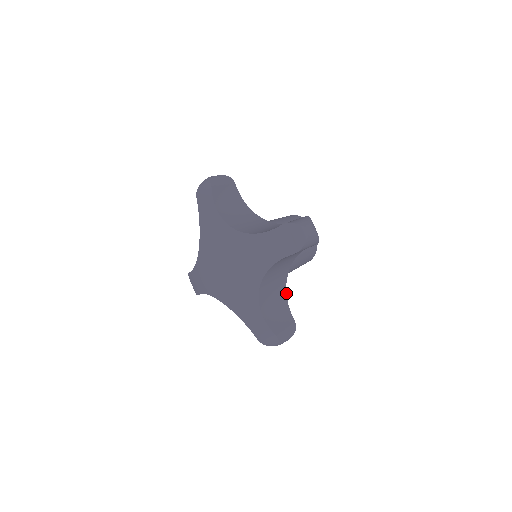
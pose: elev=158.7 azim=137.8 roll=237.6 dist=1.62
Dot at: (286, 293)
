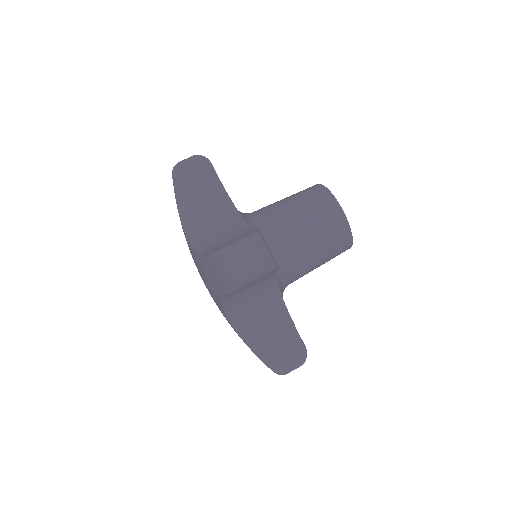
Dot at: occluded
